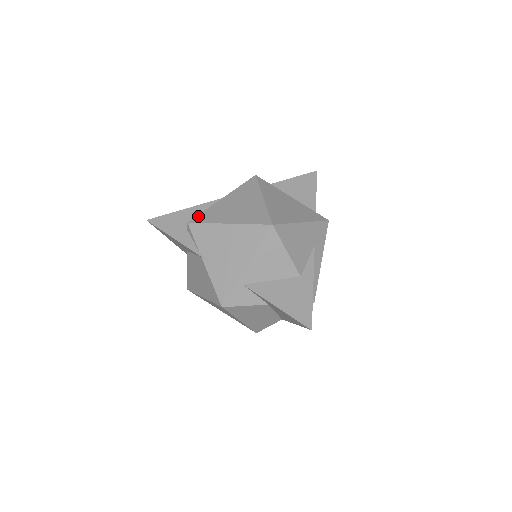
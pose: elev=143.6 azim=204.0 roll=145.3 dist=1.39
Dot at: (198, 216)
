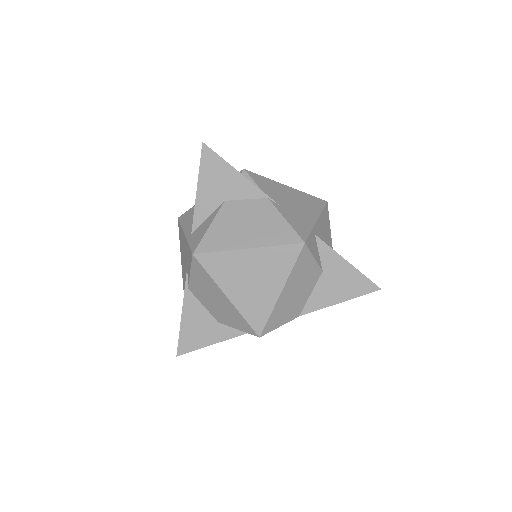
Dot at: occluded
